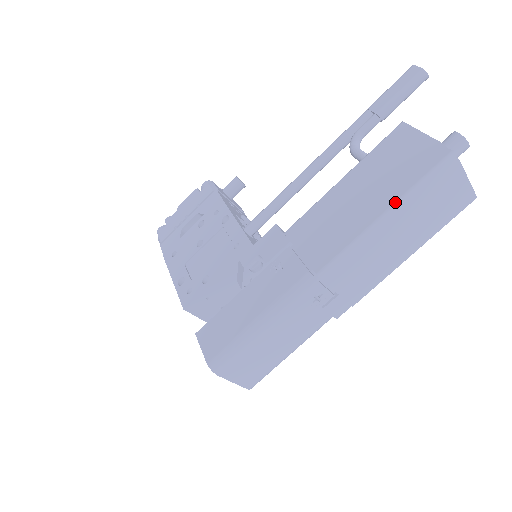
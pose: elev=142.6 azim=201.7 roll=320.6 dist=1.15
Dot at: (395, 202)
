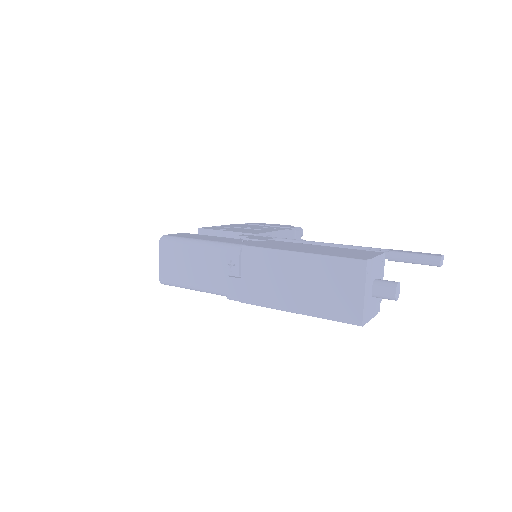
Dot at: (312, 253)
